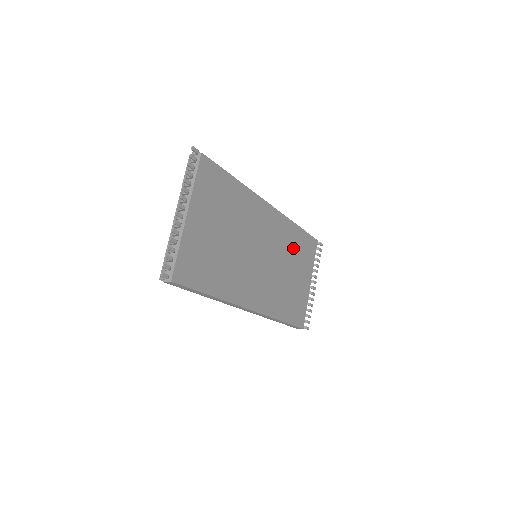
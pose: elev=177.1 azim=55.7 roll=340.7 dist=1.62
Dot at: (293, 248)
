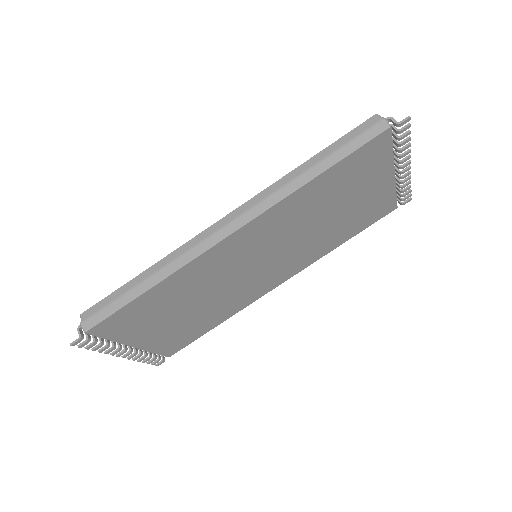
Dot at: (322, 199)
